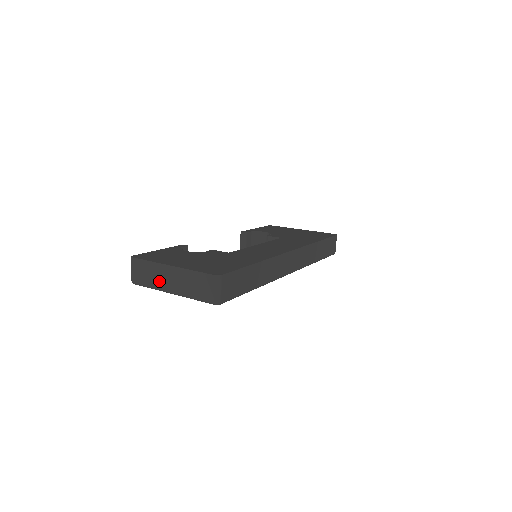
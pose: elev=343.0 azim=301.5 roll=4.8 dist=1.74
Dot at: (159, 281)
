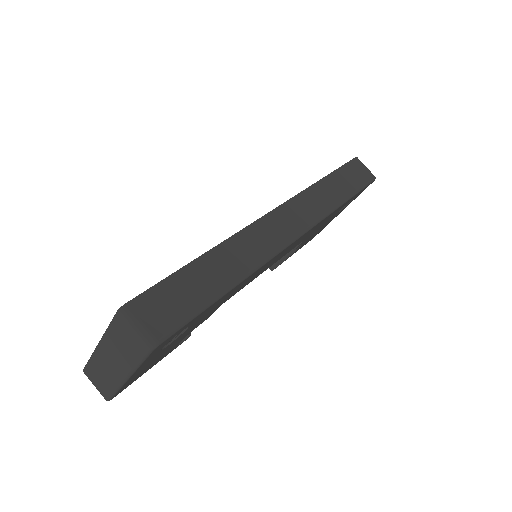
Dot at: (110, 375)
